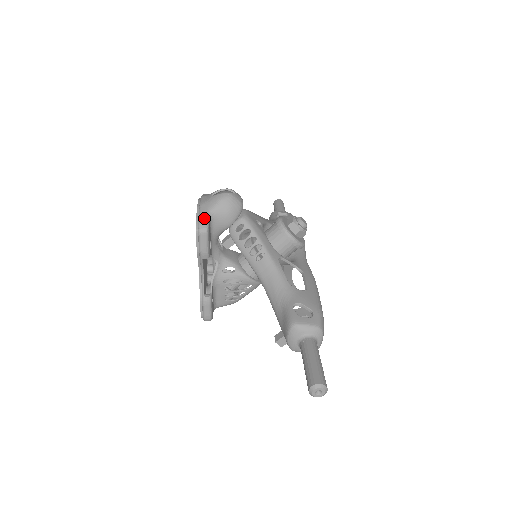
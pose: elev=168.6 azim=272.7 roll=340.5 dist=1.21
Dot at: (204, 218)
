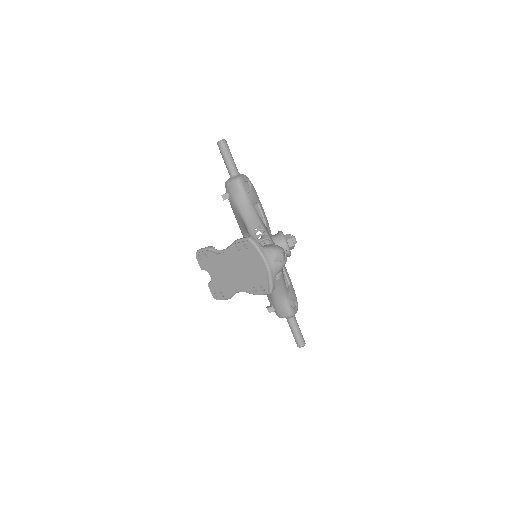
Dot at: (274, 284)
